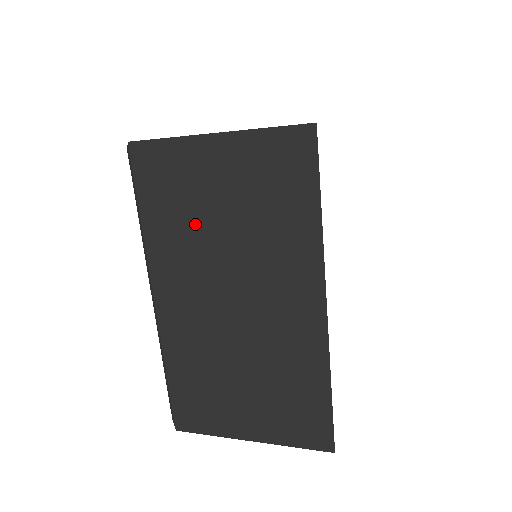
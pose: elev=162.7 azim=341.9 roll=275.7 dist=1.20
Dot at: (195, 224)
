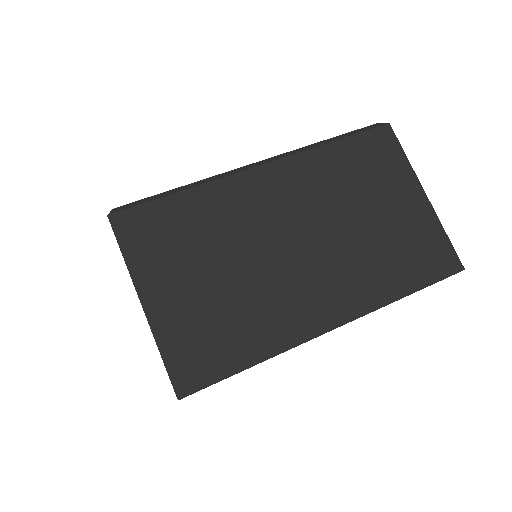
Dot at: occluded
